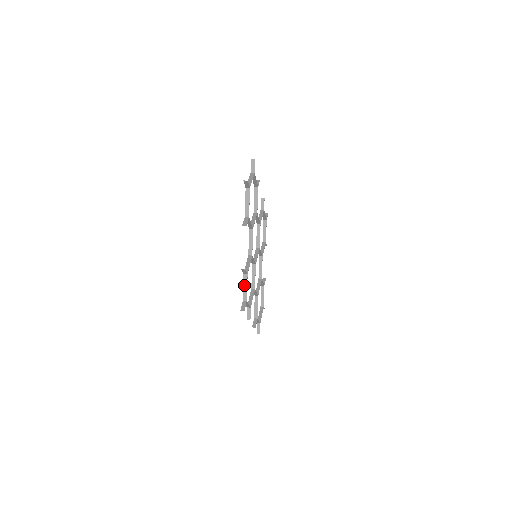
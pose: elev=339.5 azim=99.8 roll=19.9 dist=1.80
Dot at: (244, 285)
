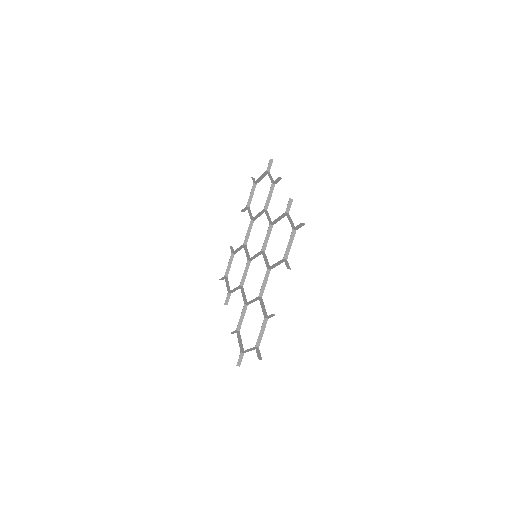
Dot at: (289, 219)
